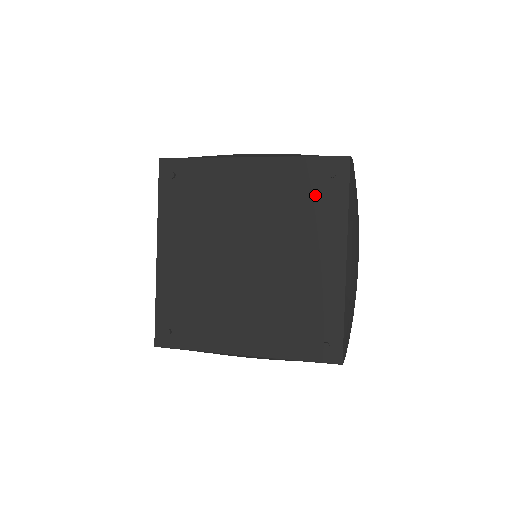
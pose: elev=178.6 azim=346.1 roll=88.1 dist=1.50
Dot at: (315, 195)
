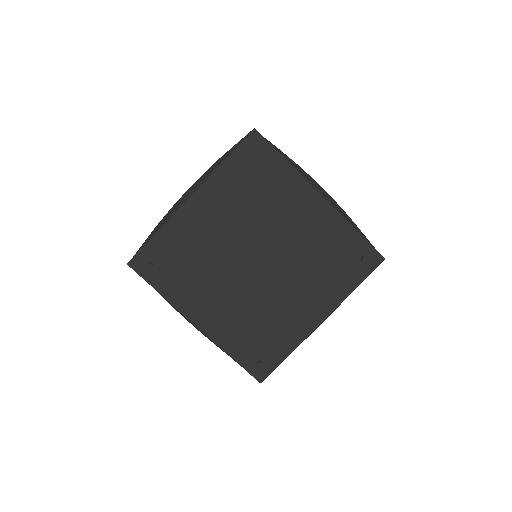
Dot at: (259, 176)
